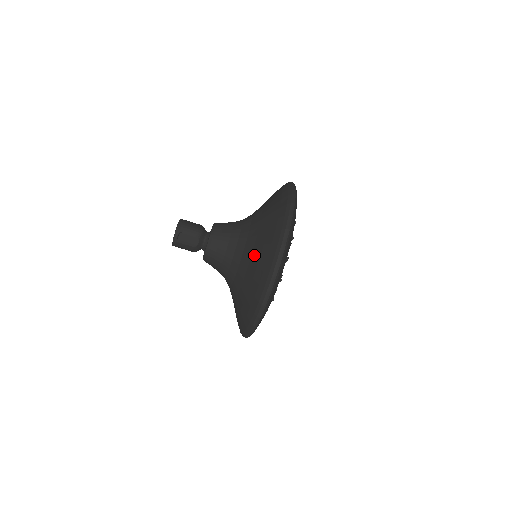
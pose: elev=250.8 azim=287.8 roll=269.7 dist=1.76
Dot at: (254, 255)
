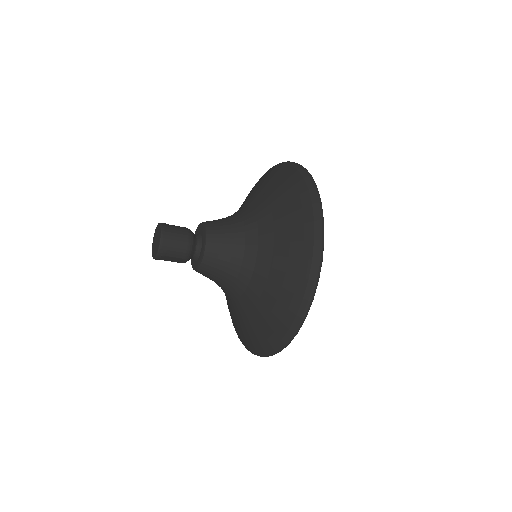
Dot at: (257, 311)
